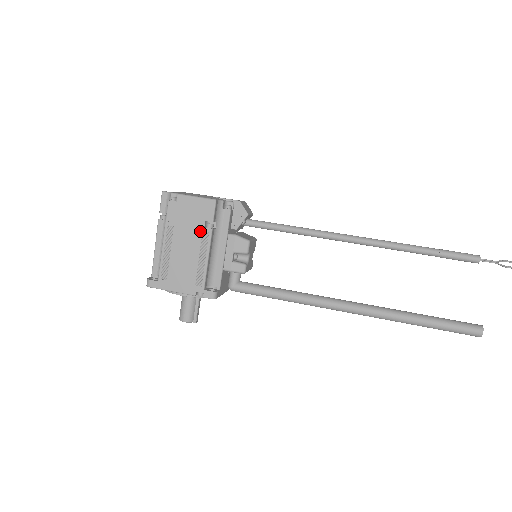
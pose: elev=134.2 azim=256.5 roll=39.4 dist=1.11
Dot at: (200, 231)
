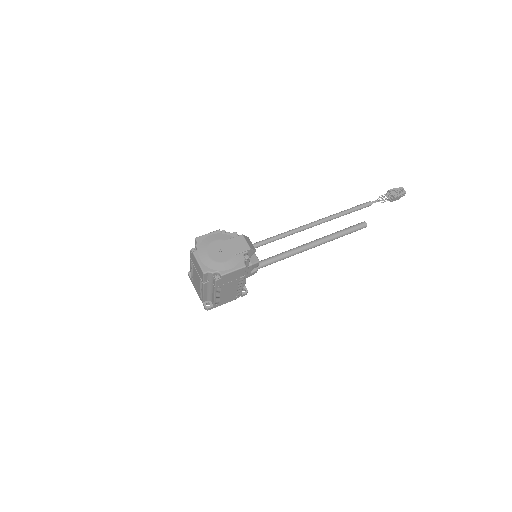
Dot at: (238, 280)
